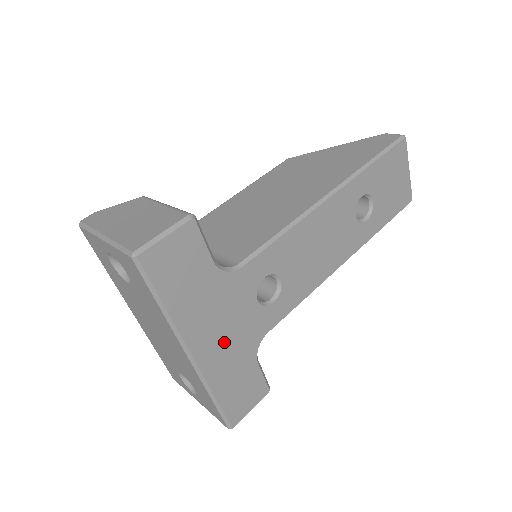
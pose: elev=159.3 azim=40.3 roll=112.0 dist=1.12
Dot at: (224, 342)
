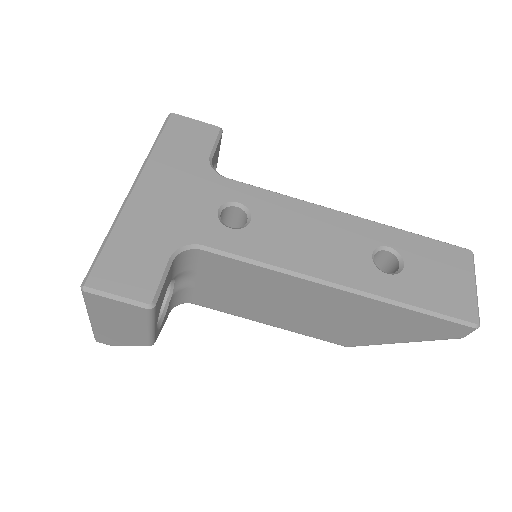
Dot at: (164, 206)
